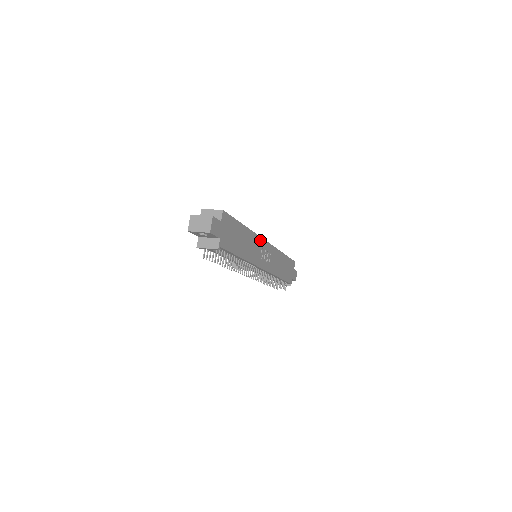
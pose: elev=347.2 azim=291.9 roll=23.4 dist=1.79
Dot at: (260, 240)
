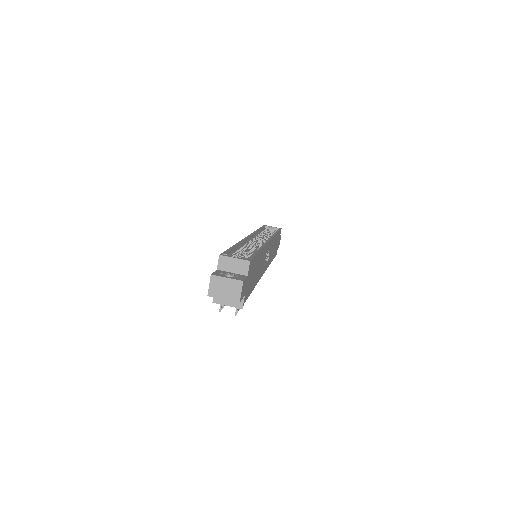
Dot at: (266, 246)
